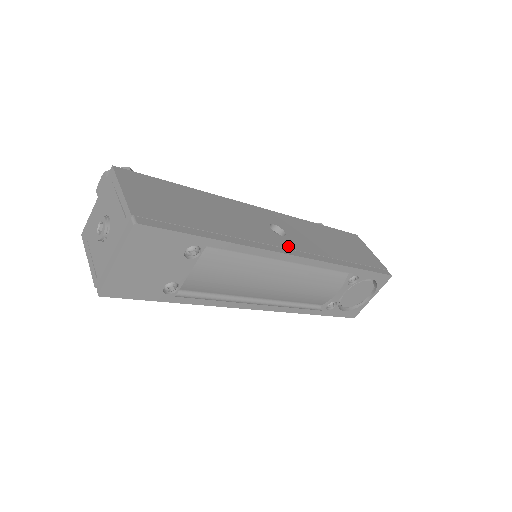
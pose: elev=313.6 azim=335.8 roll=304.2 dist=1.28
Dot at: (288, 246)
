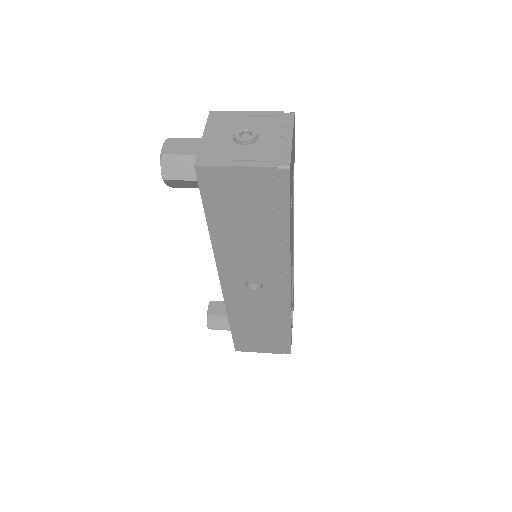
Dot at: occluded
